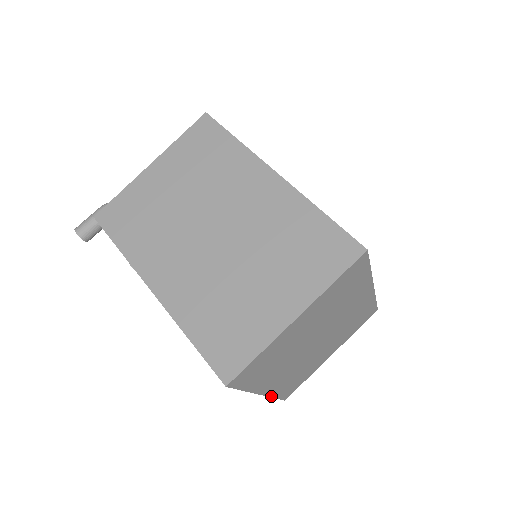
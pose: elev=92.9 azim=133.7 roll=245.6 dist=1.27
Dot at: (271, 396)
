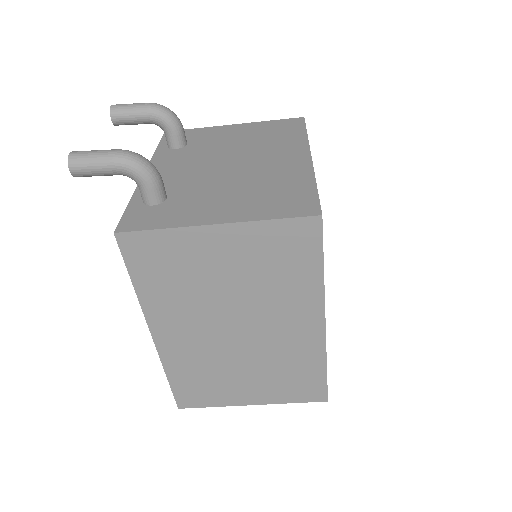
Dot at: occluded
